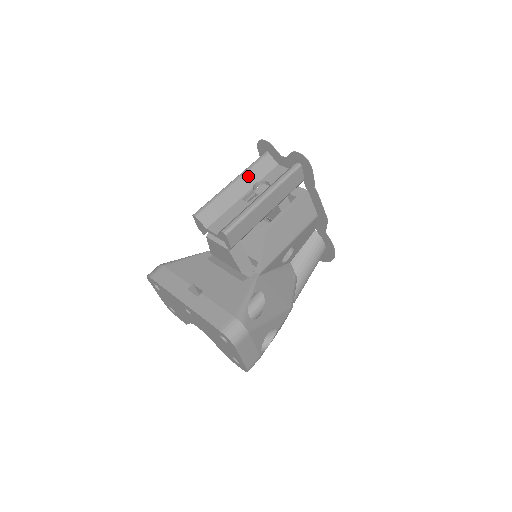
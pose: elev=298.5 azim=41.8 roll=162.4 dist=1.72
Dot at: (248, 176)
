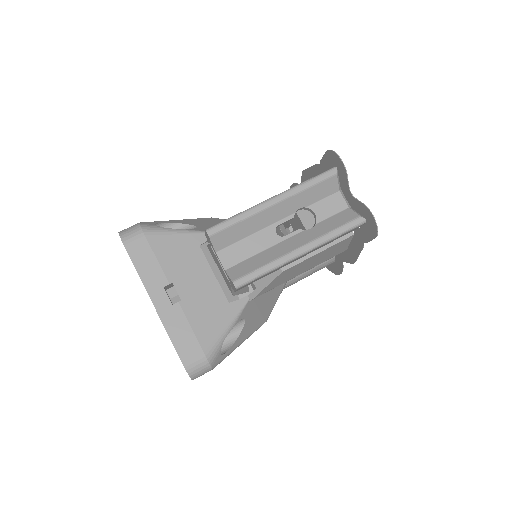
Dot at: (296, 198)
